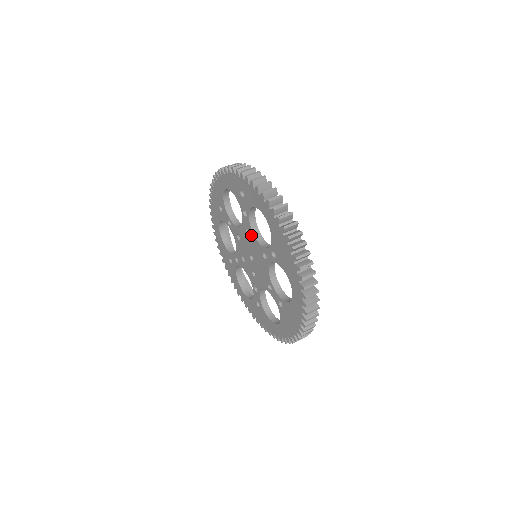
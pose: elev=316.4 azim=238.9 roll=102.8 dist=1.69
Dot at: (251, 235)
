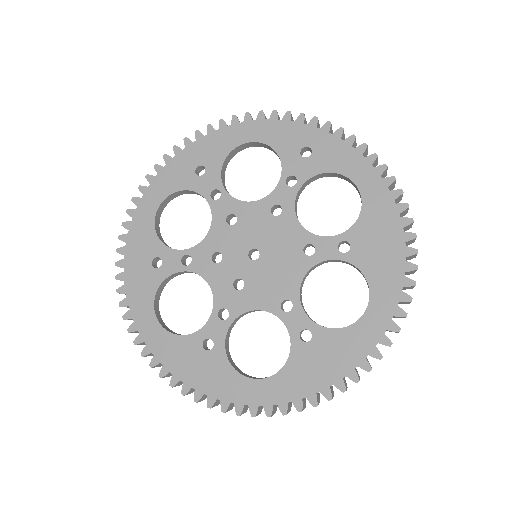
Dot at: (286, 215)
